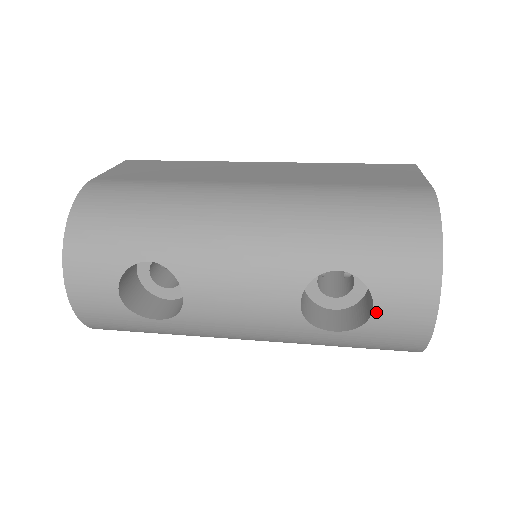
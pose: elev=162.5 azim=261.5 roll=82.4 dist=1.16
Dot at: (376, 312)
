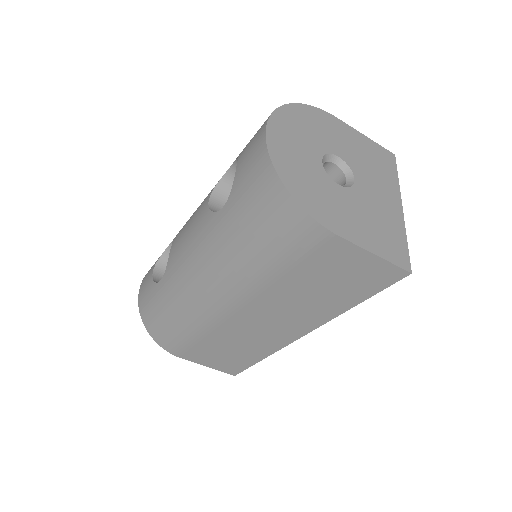
Dot at: (238, 166)
